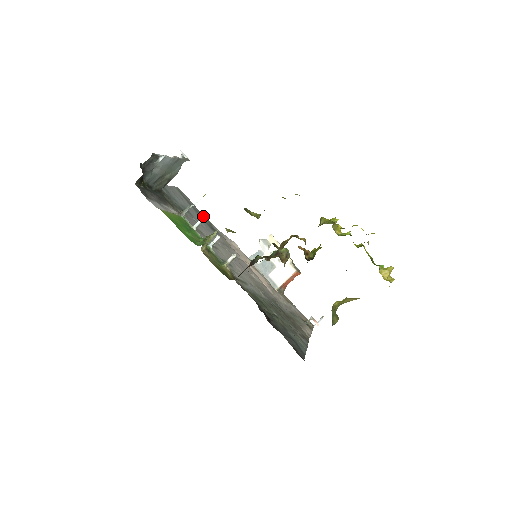
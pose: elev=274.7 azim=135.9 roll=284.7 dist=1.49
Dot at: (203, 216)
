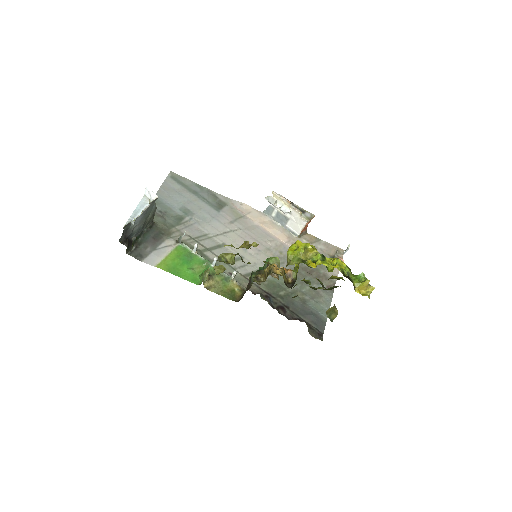
Dot at: (205, 194)
